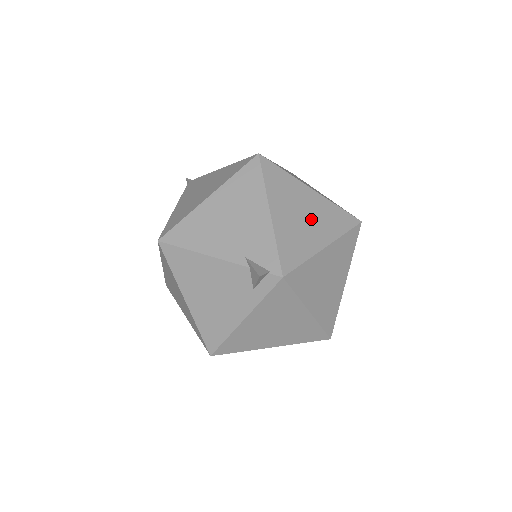
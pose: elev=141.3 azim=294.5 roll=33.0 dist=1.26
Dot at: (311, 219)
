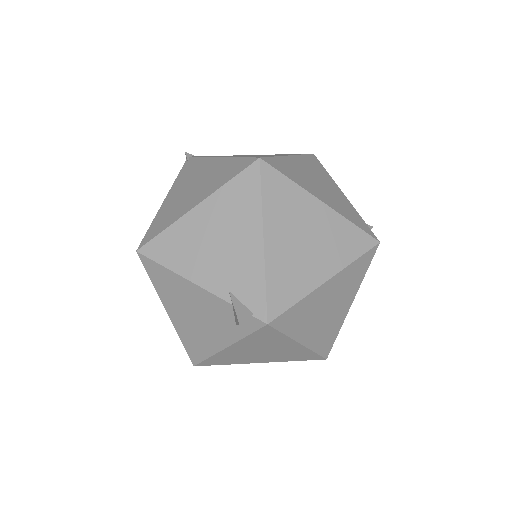
Dot at: (315, 244)
